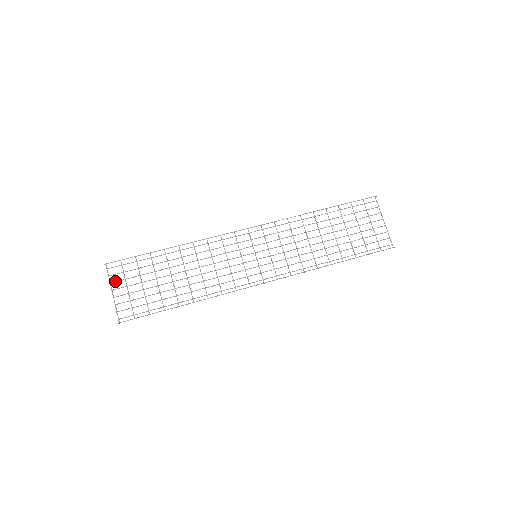
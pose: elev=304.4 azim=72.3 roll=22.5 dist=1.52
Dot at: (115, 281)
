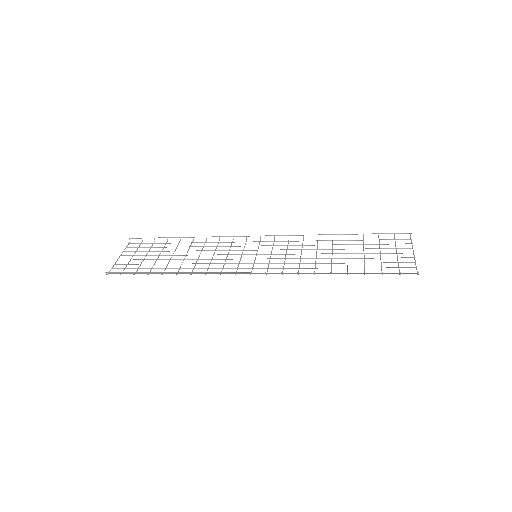
Dot at: (128, 251)
